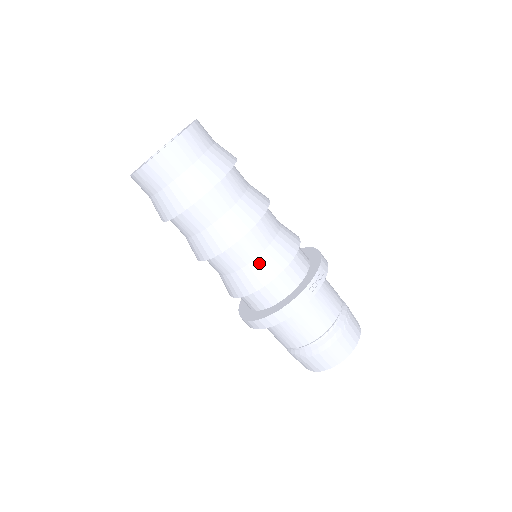
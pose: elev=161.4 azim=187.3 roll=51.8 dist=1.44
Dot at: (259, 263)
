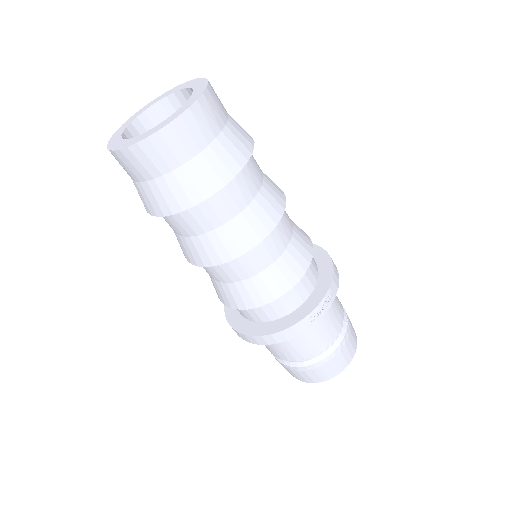
Dot at: (256, 282)
